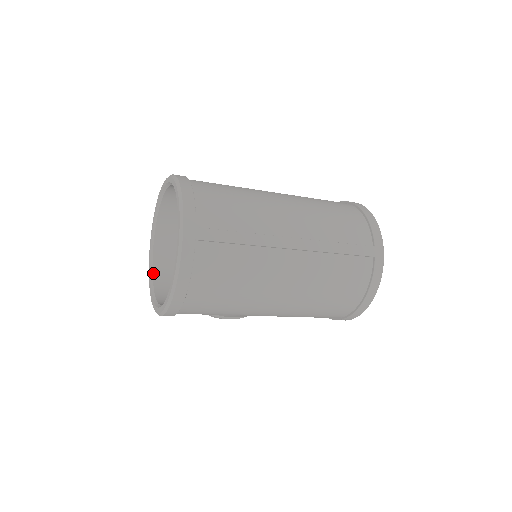
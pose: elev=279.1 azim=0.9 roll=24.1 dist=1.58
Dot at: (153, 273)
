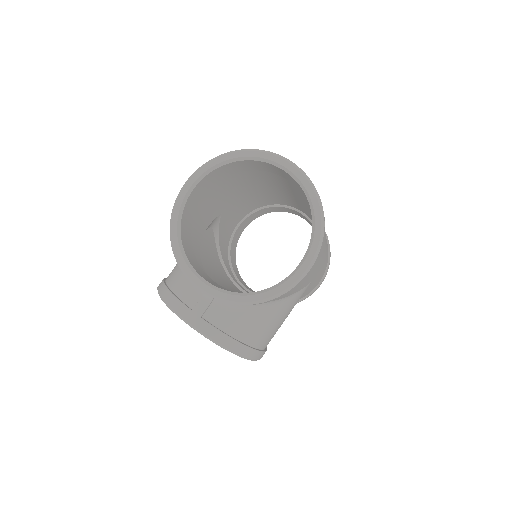
Dot at: (229, 291)
